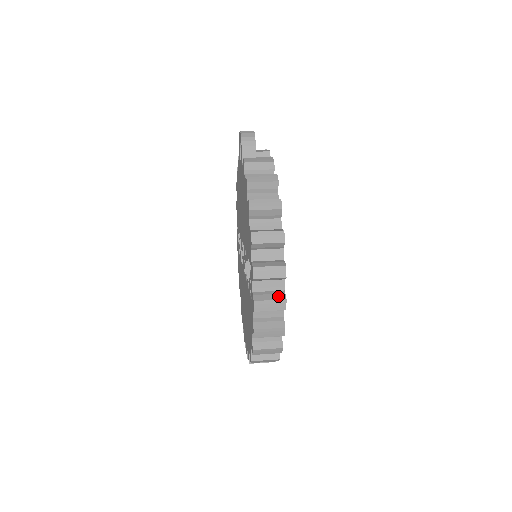
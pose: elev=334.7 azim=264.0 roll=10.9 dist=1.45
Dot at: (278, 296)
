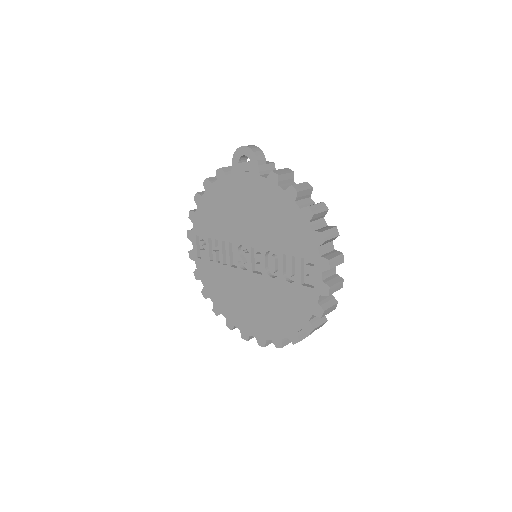
Dot at: (338, 279)
